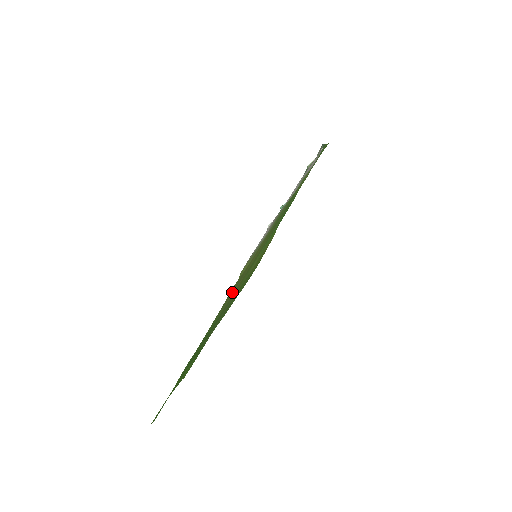
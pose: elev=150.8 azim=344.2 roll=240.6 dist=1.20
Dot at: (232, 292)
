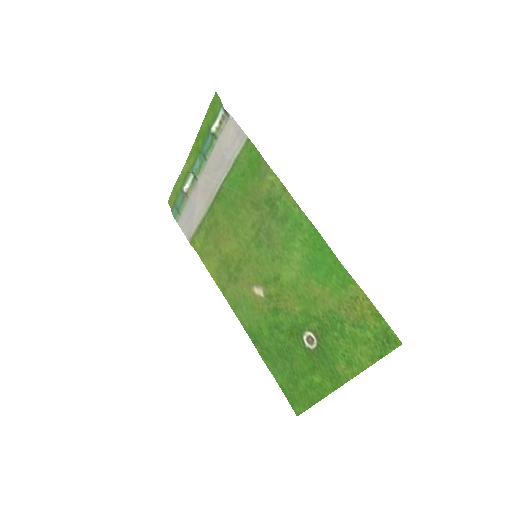
Dot at: (233, 282)
